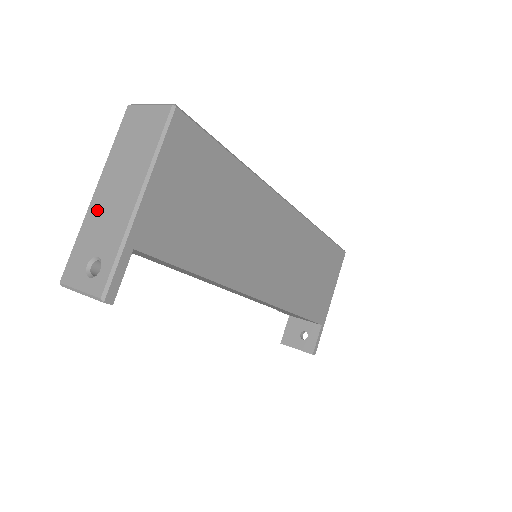
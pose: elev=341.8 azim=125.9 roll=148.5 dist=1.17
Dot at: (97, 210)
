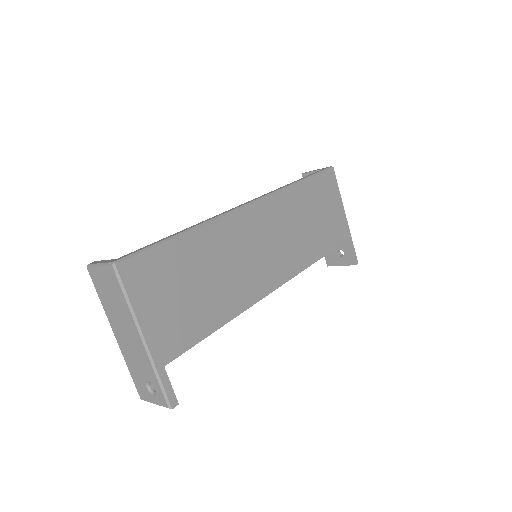
Dot at: (125, 349)
